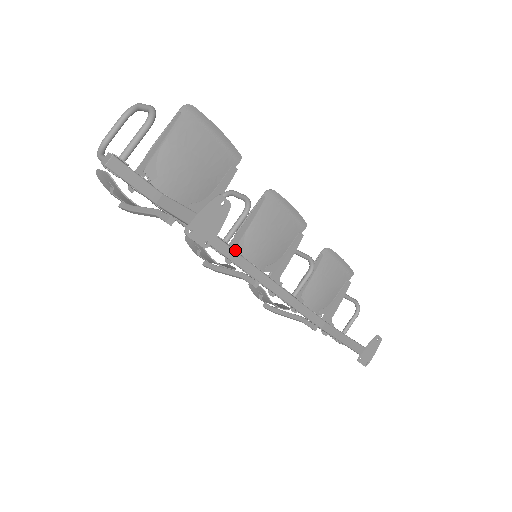
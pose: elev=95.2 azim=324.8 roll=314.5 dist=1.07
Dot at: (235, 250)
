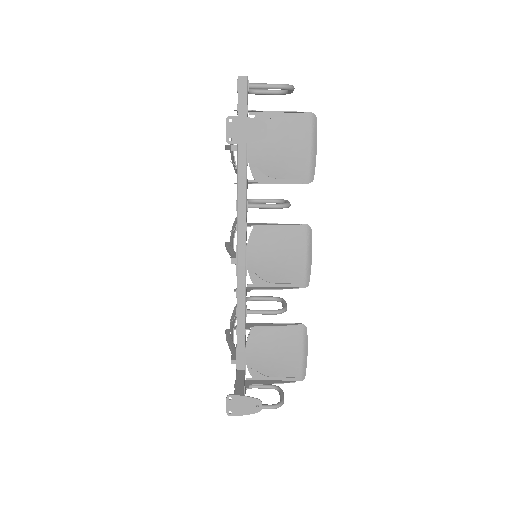
Dot at: occluded
